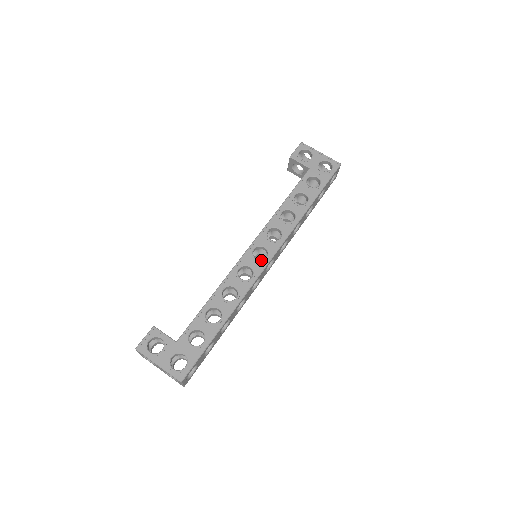
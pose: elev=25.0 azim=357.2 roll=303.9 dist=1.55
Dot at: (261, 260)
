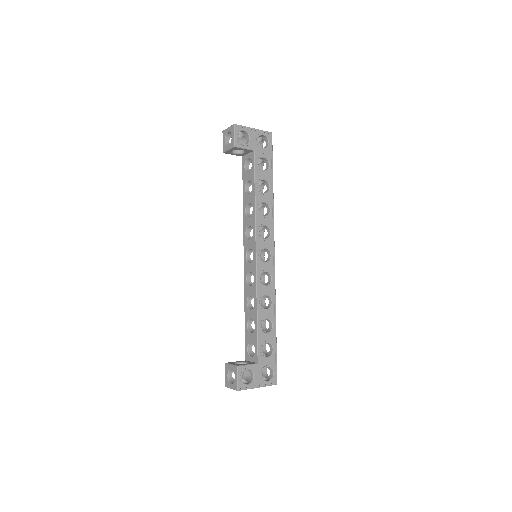
Dot at: (270, 261)
